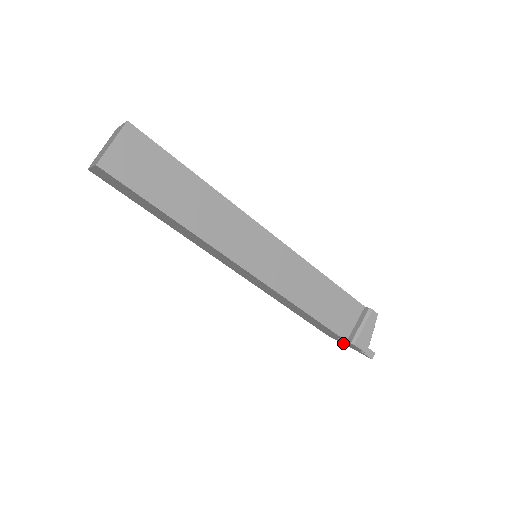
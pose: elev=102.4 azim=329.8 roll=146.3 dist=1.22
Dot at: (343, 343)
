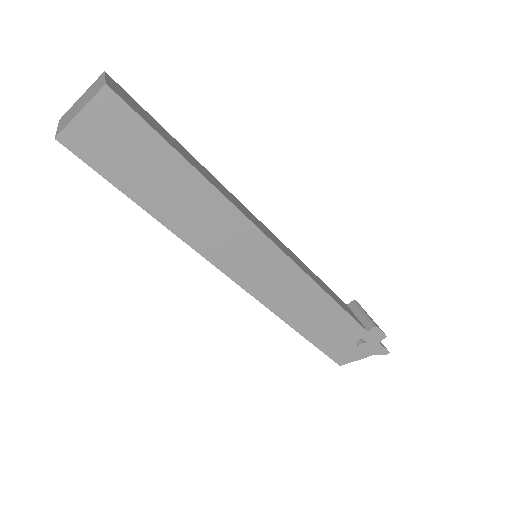
Dot at: (358, 357)
